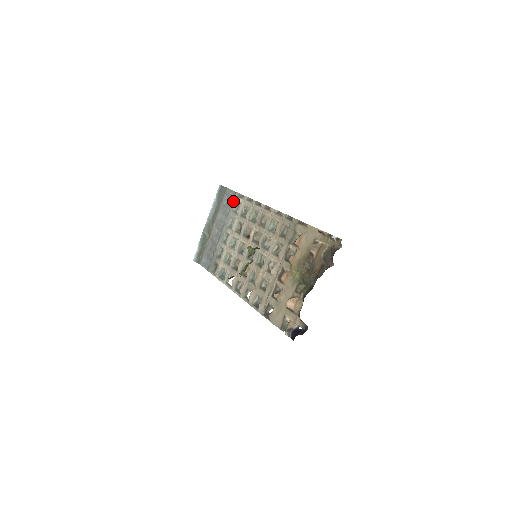
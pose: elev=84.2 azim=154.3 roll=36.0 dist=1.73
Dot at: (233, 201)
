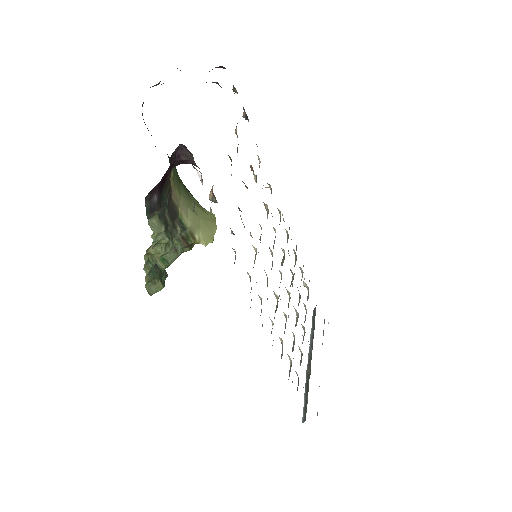
Dot at: occluded
